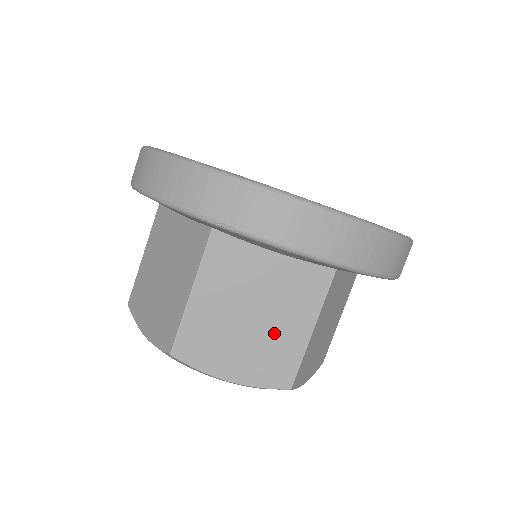
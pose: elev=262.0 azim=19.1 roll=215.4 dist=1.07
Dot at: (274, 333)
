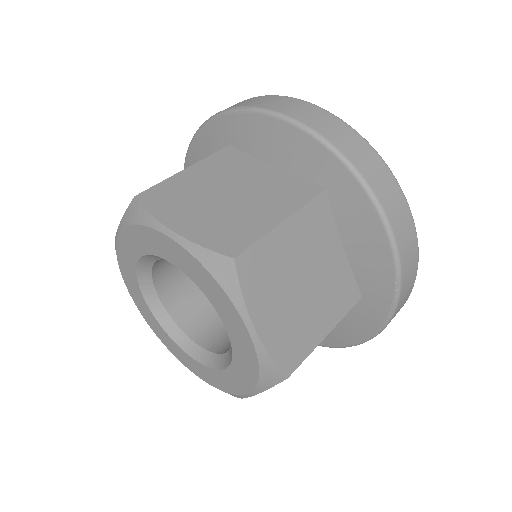
Dot at: (243, 211)
